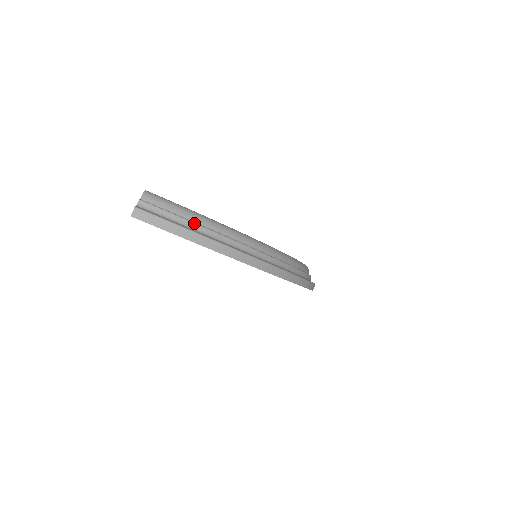
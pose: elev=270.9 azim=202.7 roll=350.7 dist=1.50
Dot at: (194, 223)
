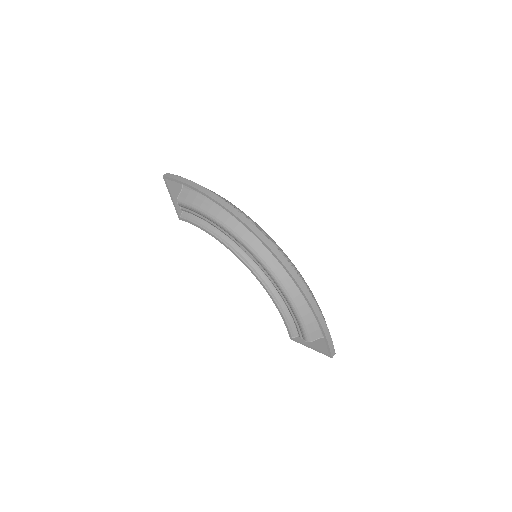
Dot at: occluded
